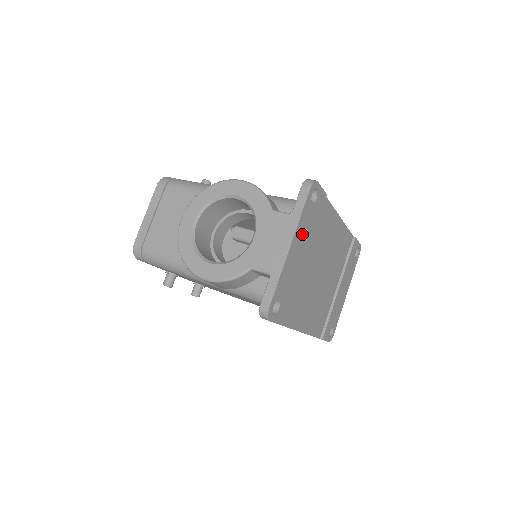
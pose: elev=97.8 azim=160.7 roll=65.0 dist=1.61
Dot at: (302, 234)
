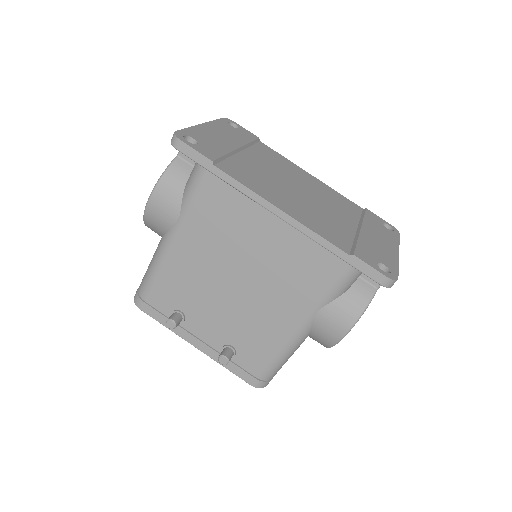
Dot at: (223, 131)
